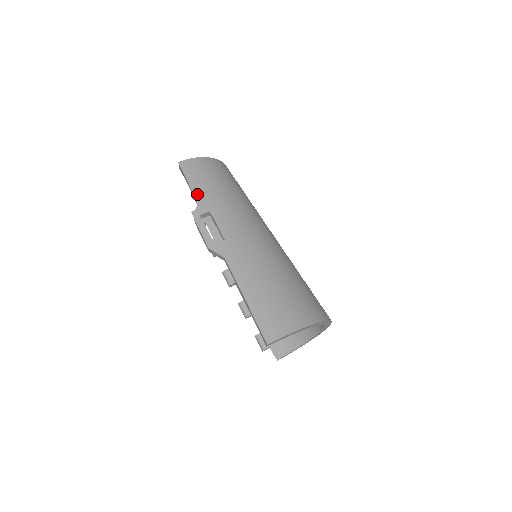
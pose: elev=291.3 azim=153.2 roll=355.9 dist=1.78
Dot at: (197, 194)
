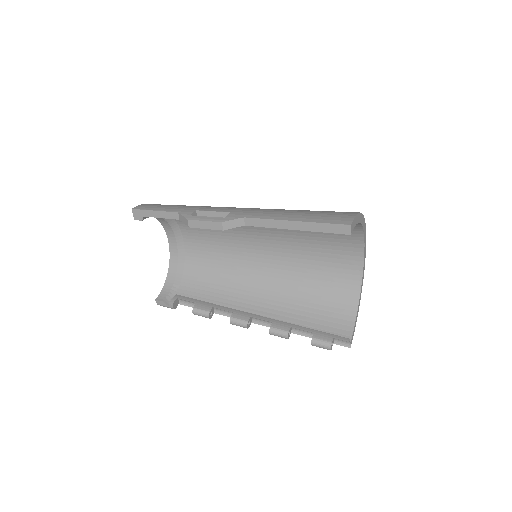
Dot at: (172, 210)
